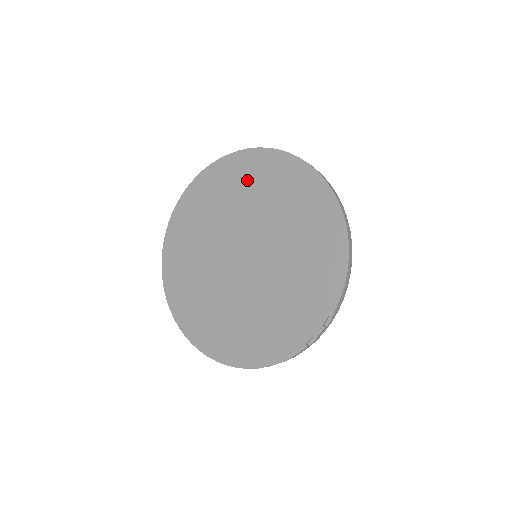
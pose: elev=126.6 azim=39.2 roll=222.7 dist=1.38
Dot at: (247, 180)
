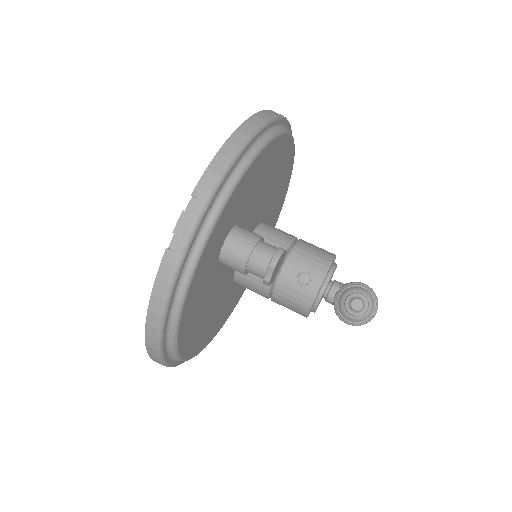
Dot at: occluded
